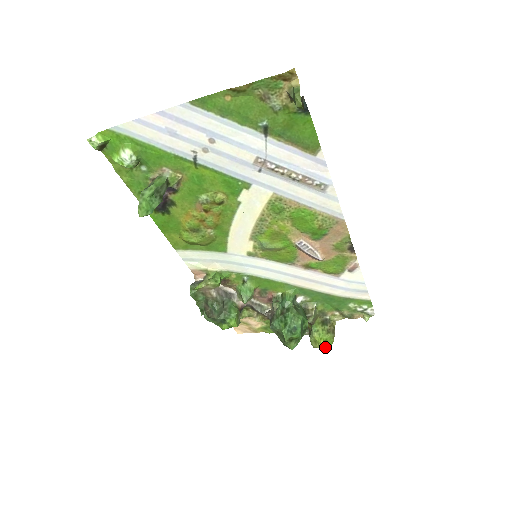
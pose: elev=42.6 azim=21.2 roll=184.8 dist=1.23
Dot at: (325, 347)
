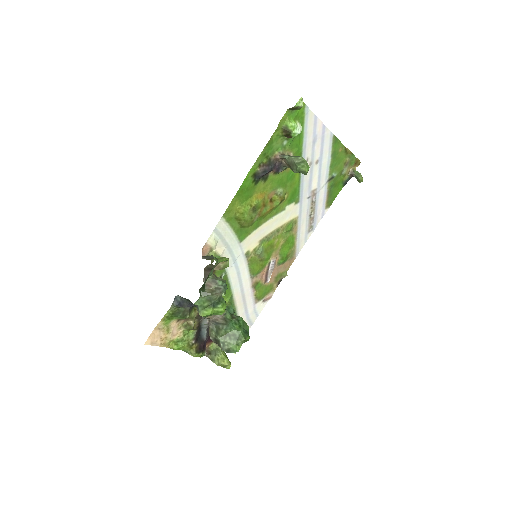
Dot at: occluded
